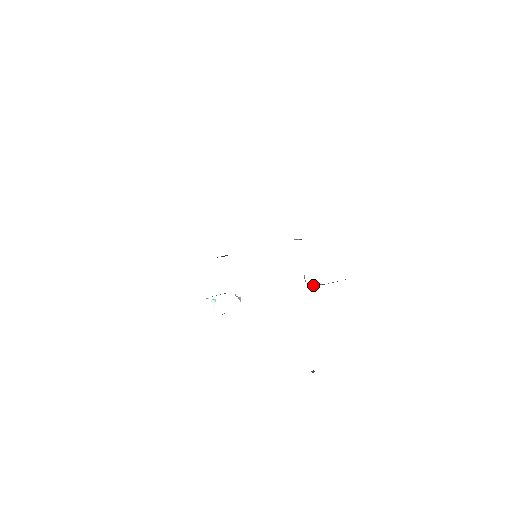
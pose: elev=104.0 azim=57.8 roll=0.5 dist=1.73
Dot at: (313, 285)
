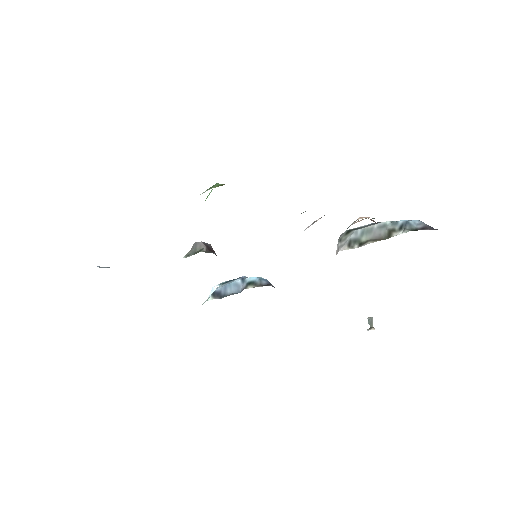
Dot at: occluded
